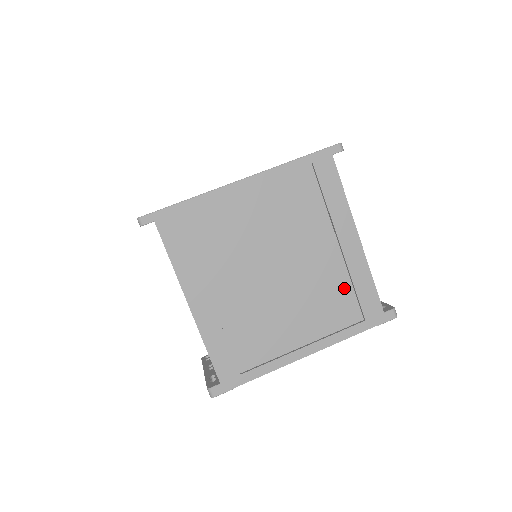
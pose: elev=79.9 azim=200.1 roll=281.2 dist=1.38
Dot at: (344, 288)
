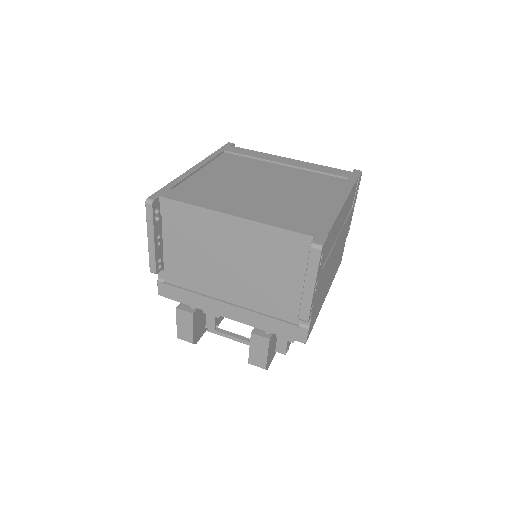
Dot at: (315, 176)
